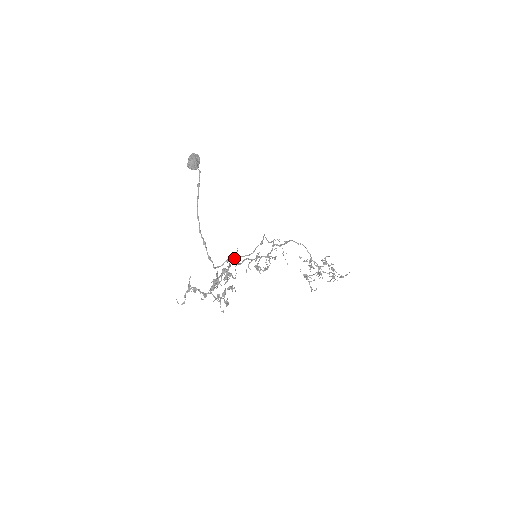
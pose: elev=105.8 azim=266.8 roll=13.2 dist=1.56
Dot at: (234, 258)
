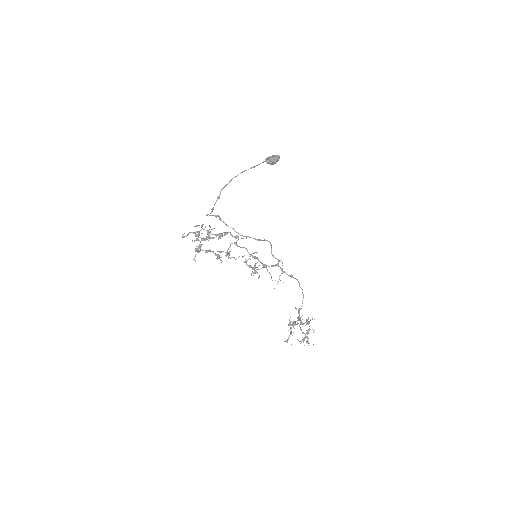
Dot at: occluded
